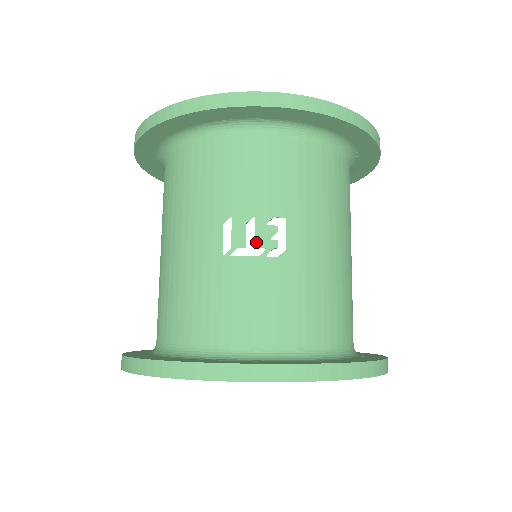
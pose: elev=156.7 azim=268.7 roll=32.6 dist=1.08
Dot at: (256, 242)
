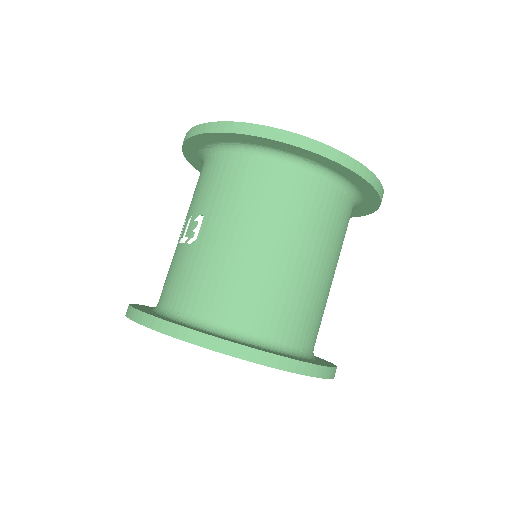
Dot at: (186, 233)
